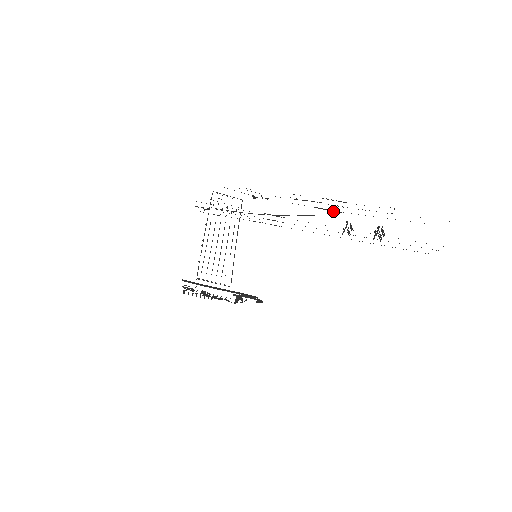
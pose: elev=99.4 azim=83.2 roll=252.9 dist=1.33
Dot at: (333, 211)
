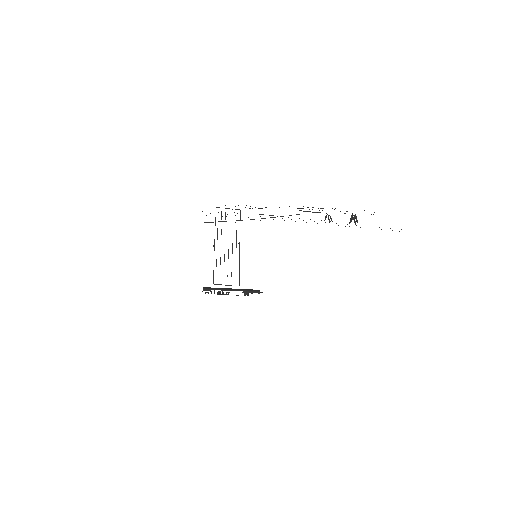
Dot at: (314, 212)
